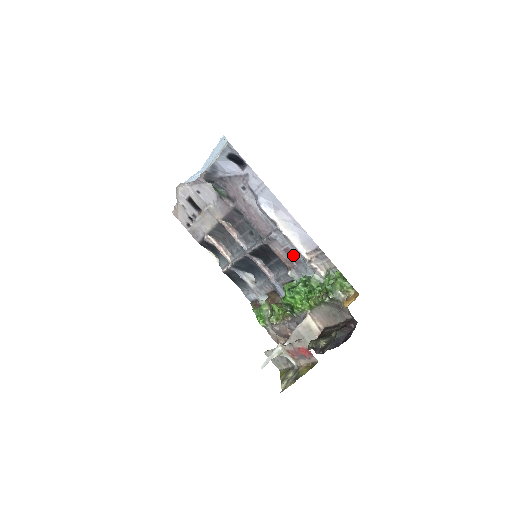
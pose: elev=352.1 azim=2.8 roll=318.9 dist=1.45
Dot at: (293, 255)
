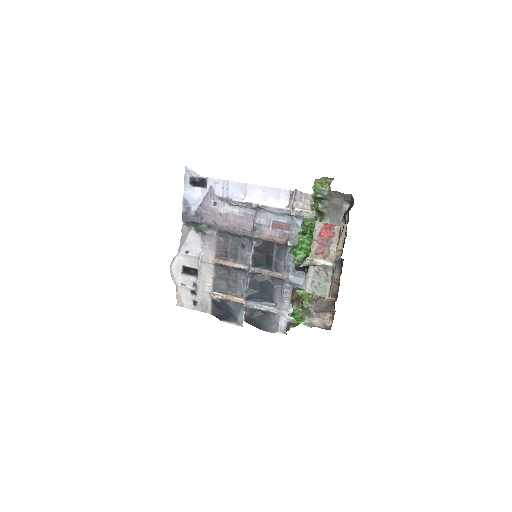
Dot at: (281, 225)
